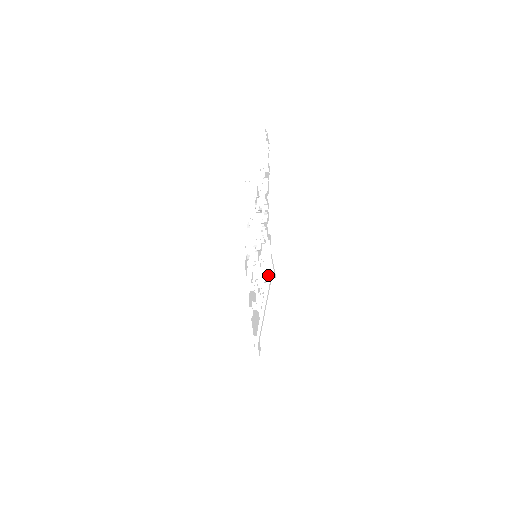
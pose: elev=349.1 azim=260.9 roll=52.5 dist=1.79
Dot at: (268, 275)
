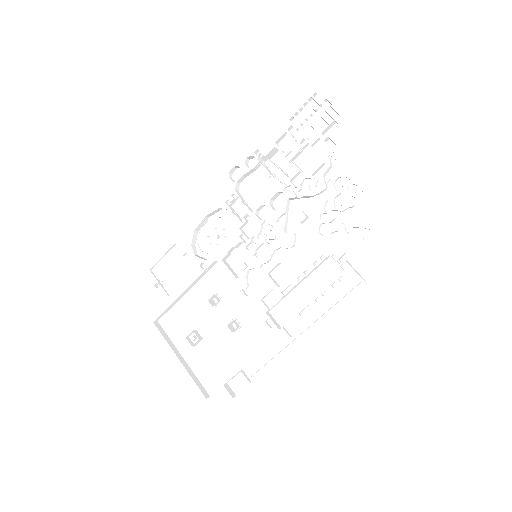
Dot at: (363, 279)
